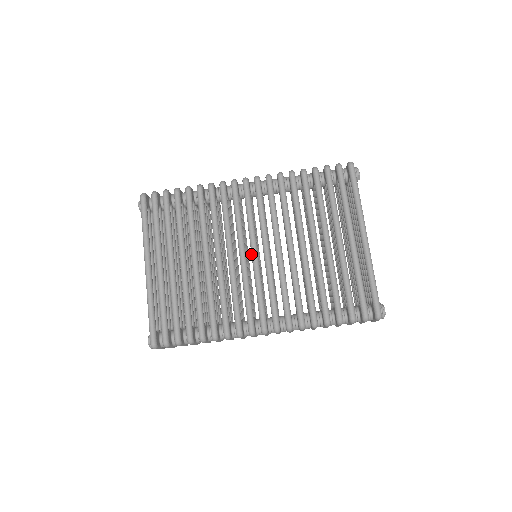
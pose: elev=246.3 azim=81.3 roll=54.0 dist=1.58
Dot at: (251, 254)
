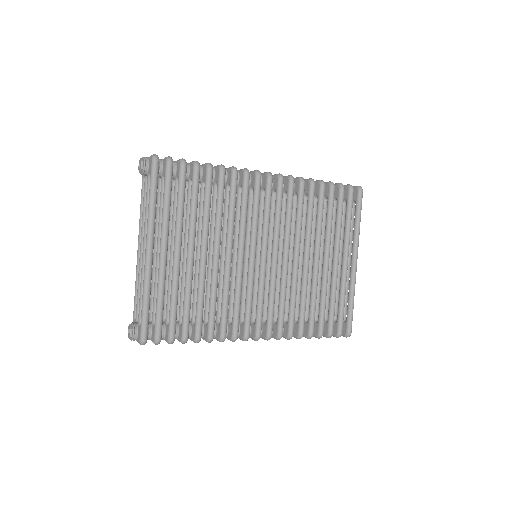
Dot at: (260, 258)
